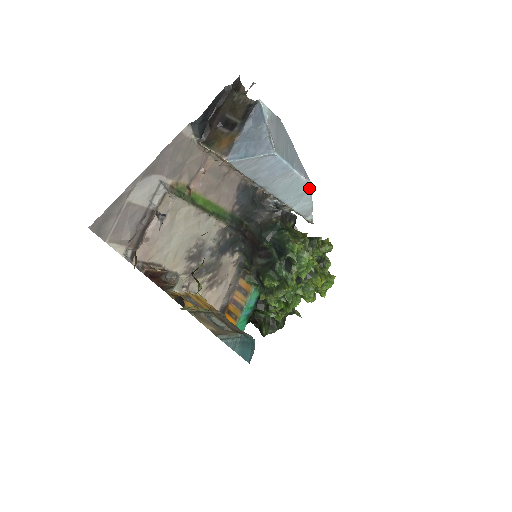
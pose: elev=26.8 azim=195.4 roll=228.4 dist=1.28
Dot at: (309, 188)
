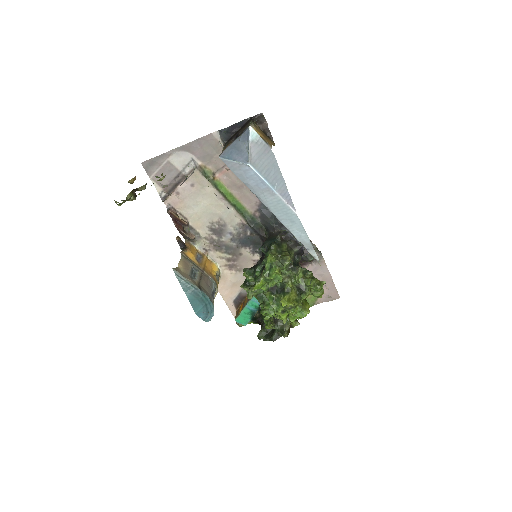
Dot at: (297, 217)
